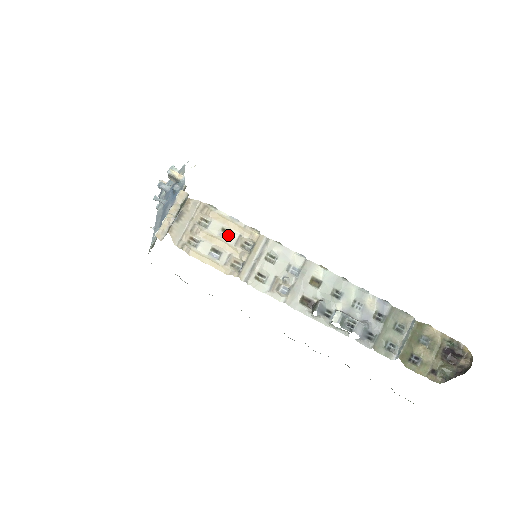
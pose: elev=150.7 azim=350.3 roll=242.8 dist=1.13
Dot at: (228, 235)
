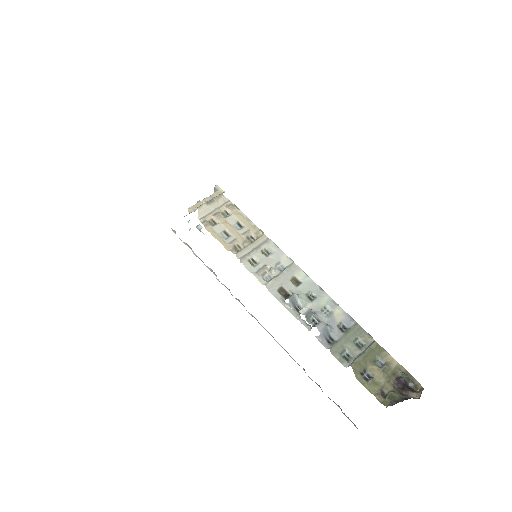
Dot at: (240, 228)
